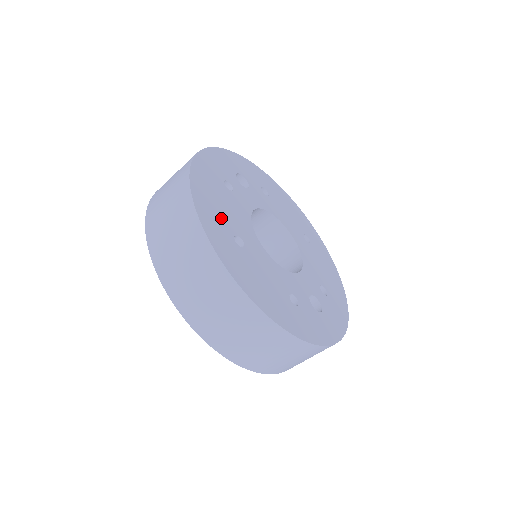
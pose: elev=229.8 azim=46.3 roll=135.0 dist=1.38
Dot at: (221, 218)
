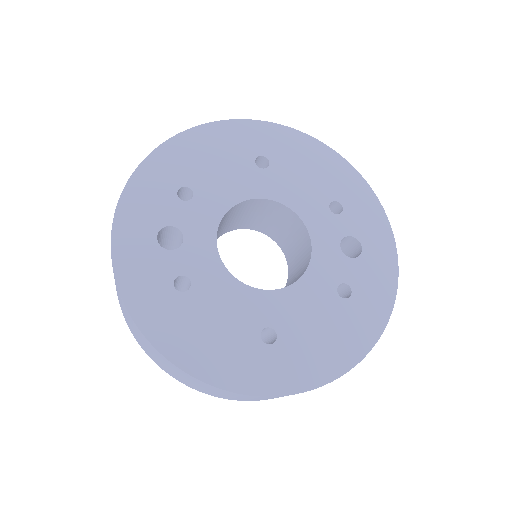
Dot at: (236, 346)
